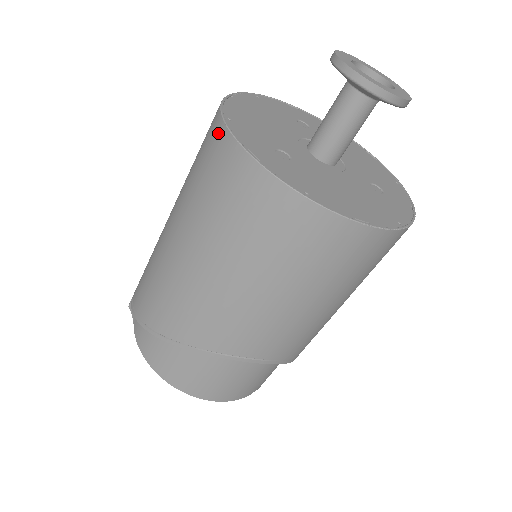
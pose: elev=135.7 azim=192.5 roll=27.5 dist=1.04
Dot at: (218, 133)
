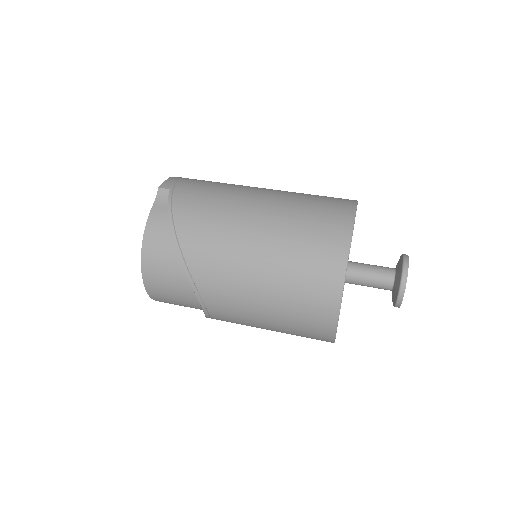
Dot at: (343, 235)
